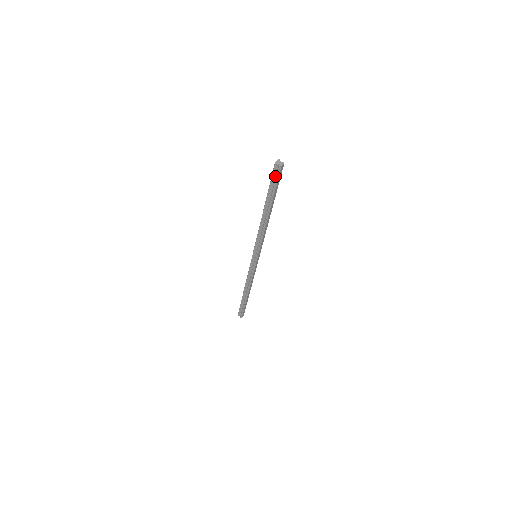
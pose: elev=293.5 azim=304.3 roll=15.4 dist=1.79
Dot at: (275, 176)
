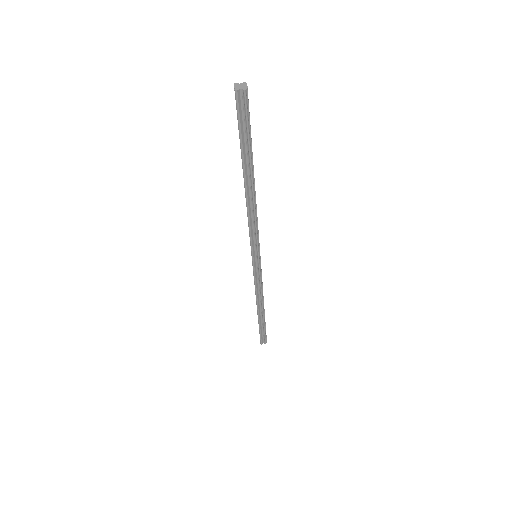
Dot at: (242, 114)
